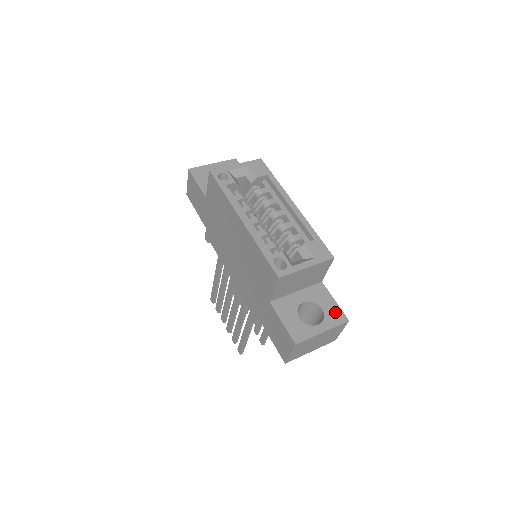
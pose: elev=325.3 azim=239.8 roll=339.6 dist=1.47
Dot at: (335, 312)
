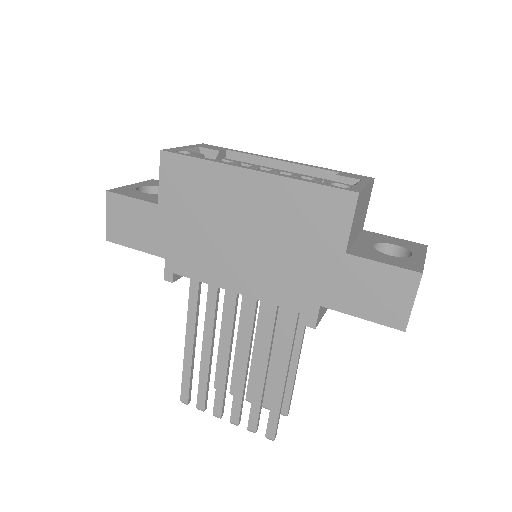
Dot at: (408, 243)
